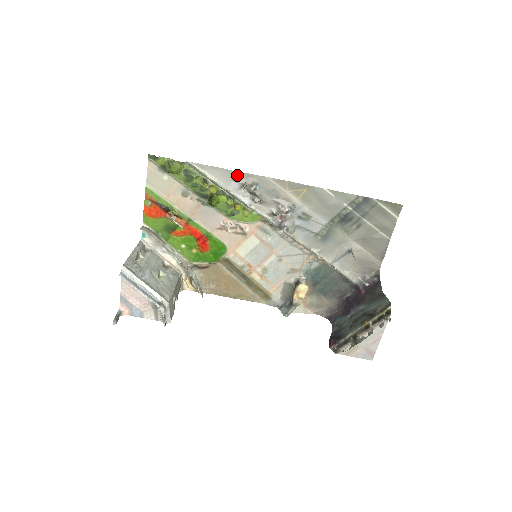
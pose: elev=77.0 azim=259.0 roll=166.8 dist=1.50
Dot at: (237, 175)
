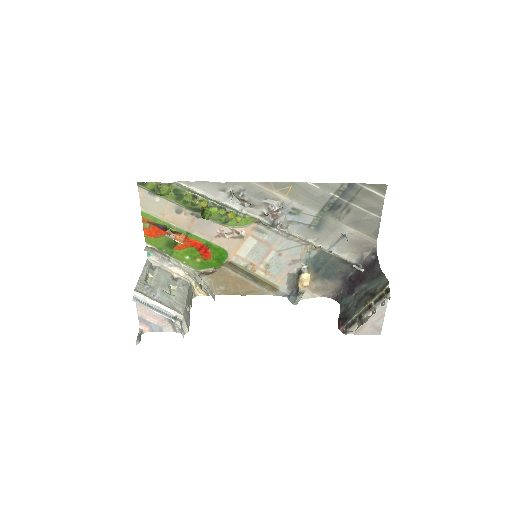
Dot at: (223, 185)
